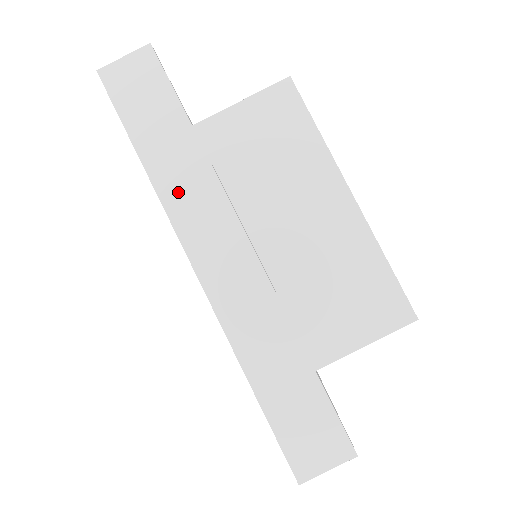
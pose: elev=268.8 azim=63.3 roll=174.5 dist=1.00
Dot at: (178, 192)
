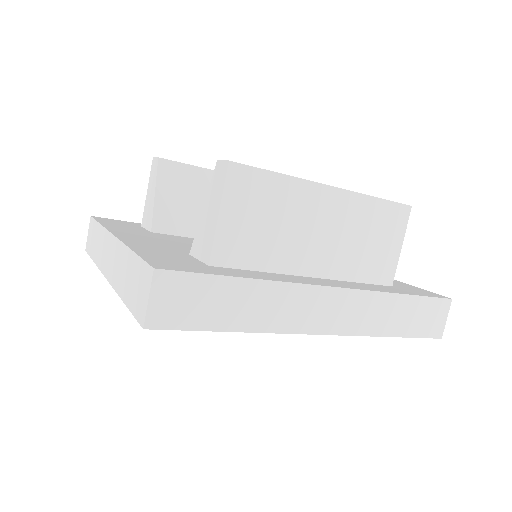
Dot at: (275, 317)
